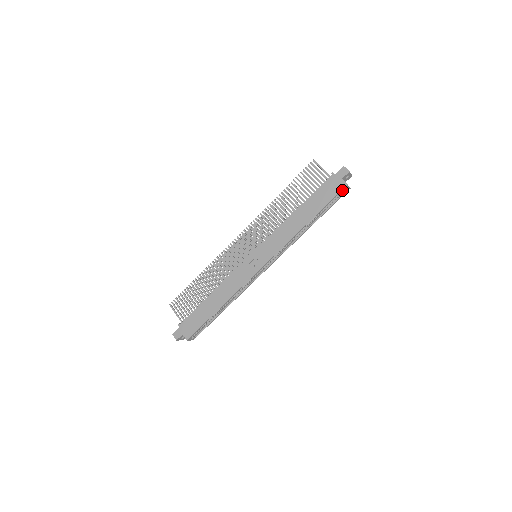
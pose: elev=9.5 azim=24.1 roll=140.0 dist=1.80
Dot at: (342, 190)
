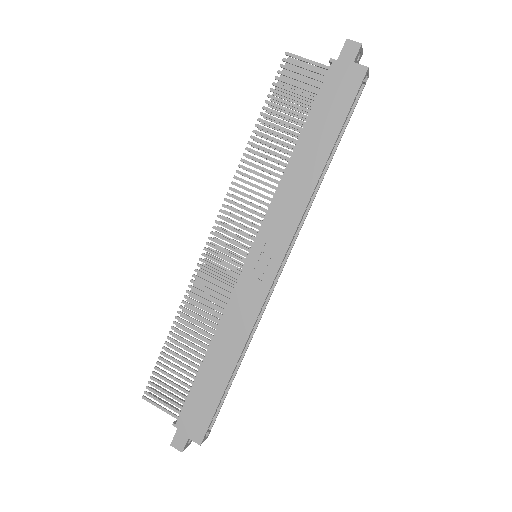
Dot at: occluded
